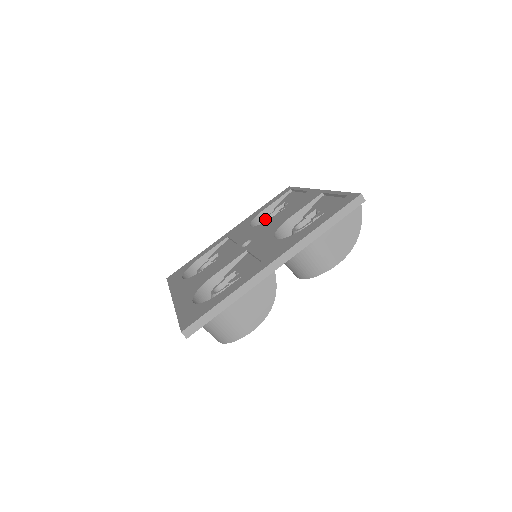
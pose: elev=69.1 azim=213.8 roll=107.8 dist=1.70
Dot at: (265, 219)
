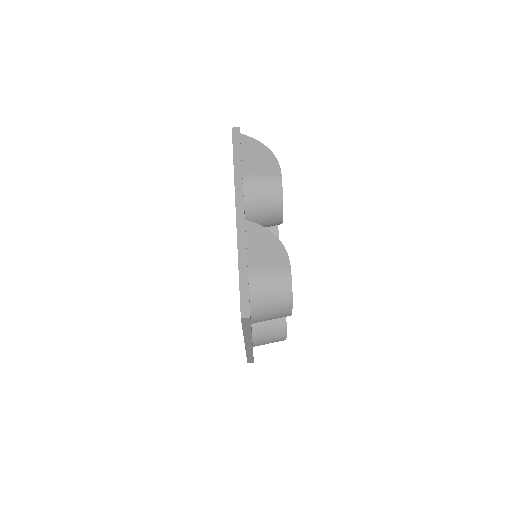
Dot at: occluded
